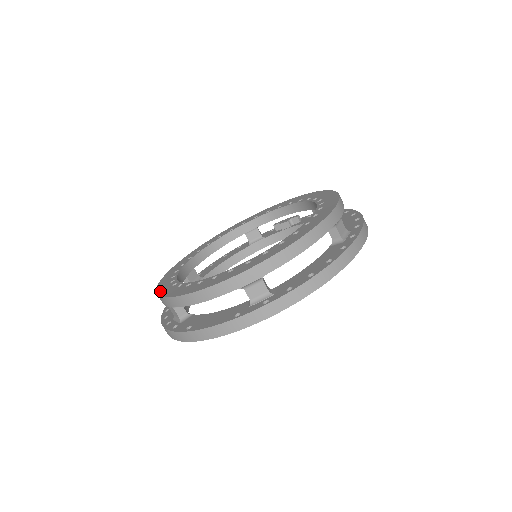
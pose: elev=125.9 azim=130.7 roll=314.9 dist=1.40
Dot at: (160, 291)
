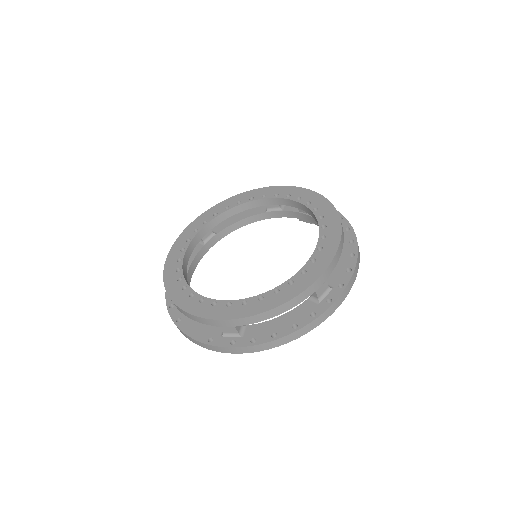
Dot at: (166, 270)
